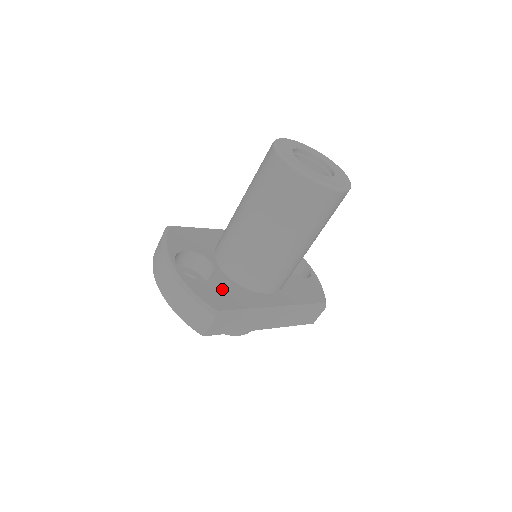
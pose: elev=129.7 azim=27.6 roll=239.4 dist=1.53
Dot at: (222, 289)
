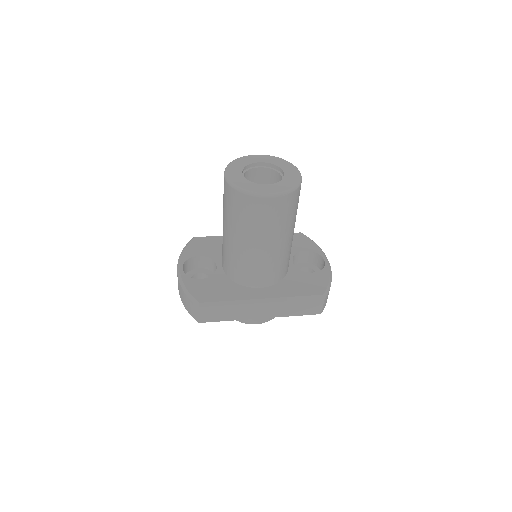
Dot at: (214, 285)
